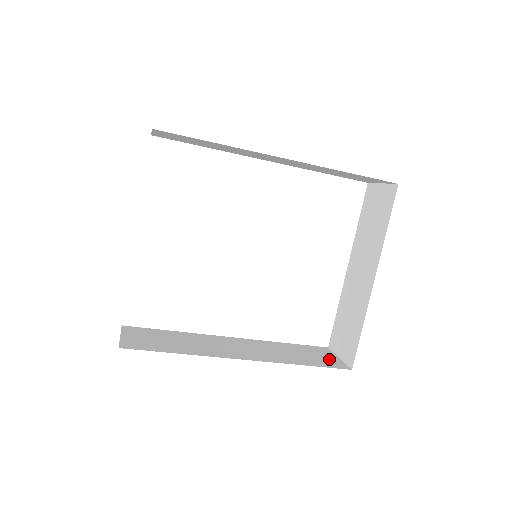
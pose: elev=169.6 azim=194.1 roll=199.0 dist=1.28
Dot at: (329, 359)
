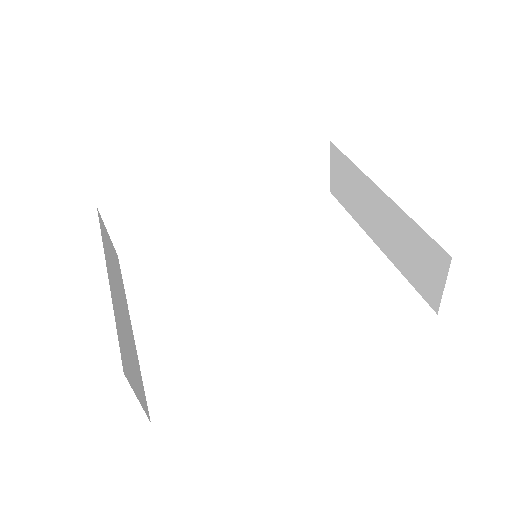
Dot at: occluded
